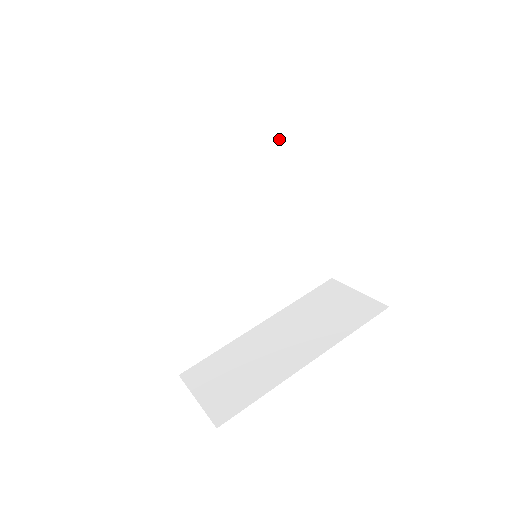
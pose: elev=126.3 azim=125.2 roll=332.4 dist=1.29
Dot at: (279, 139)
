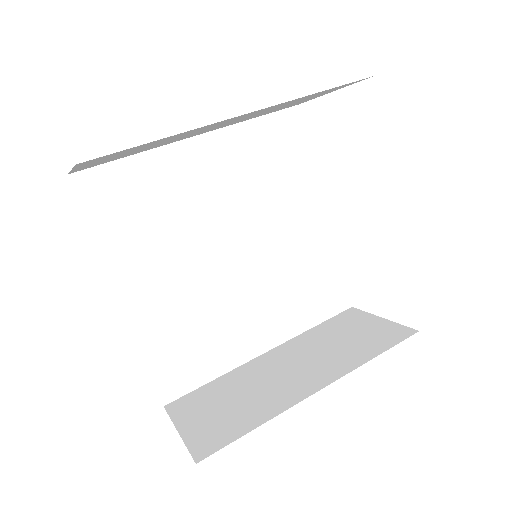
Dot at: (288, 139)
